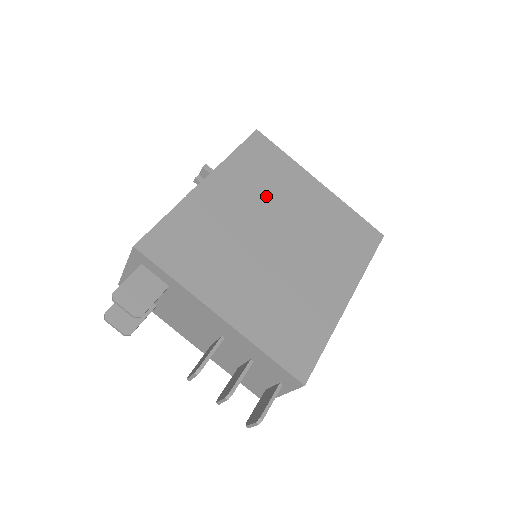
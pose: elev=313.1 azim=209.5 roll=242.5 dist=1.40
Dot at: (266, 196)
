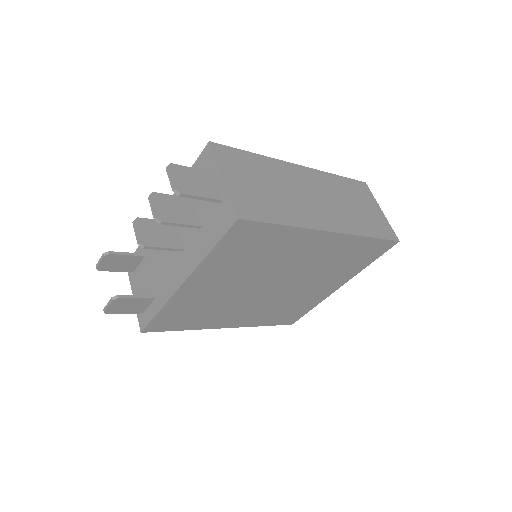
Dot at: occluded
